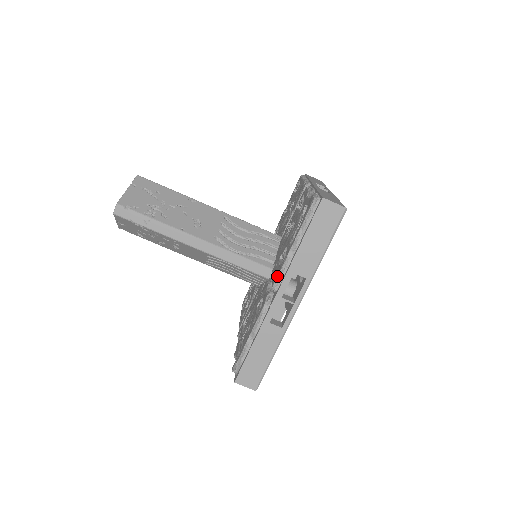
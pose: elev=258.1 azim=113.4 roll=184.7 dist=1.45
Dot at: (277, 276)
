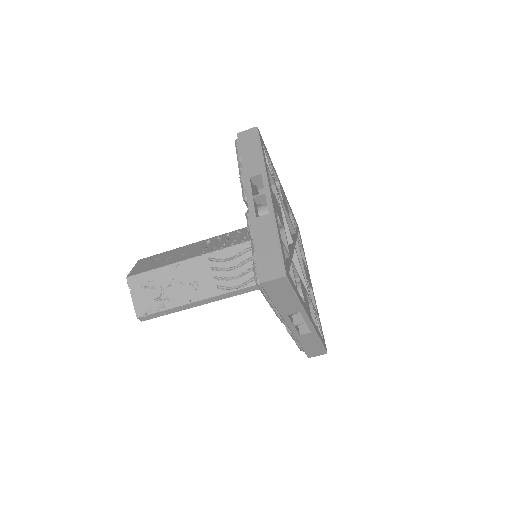
Dot at: occluded
